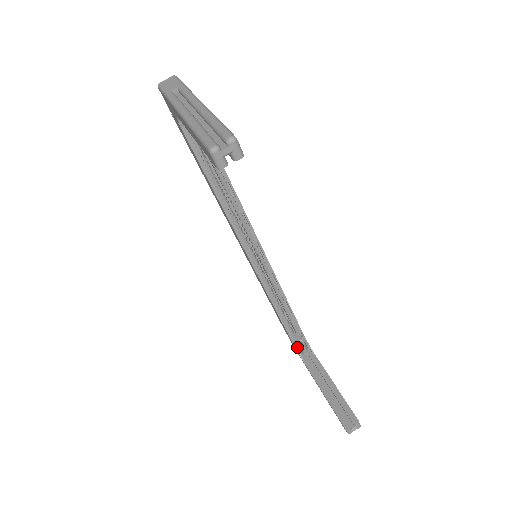
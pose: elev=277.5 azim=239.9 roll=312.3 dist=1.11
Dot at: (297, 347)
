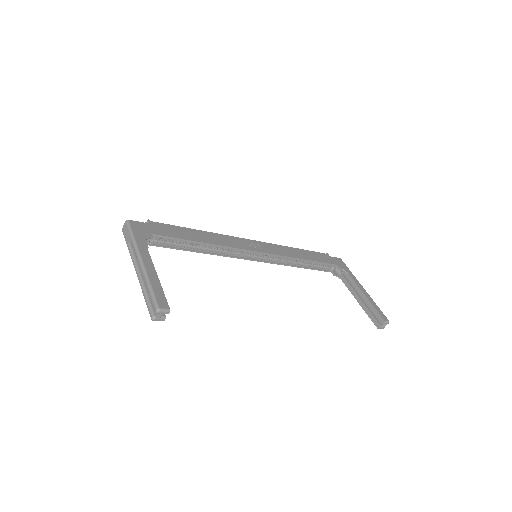
Dot at: (333, 273)
